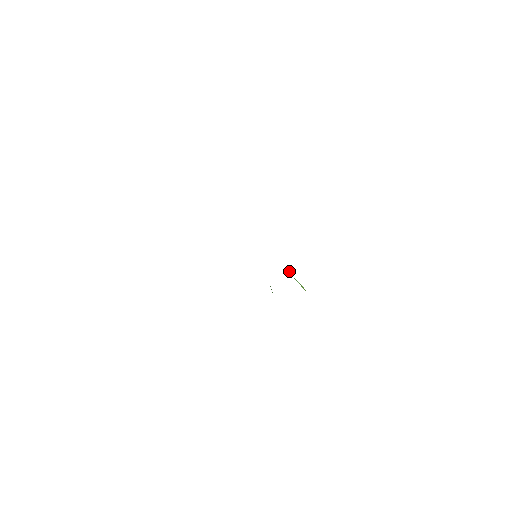
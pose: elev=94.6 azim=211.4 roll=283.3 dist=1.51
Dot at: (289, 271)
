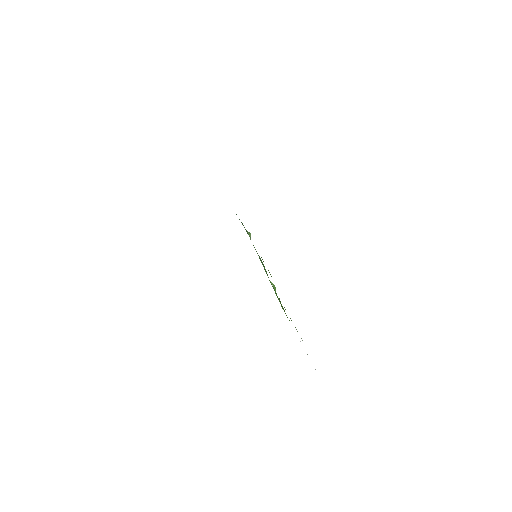
Dot at: (248, 233)
